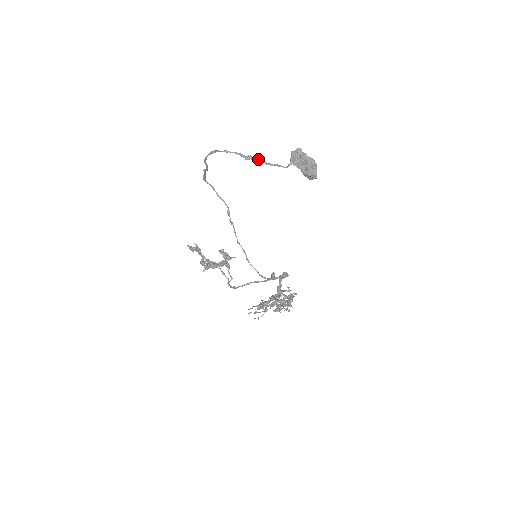
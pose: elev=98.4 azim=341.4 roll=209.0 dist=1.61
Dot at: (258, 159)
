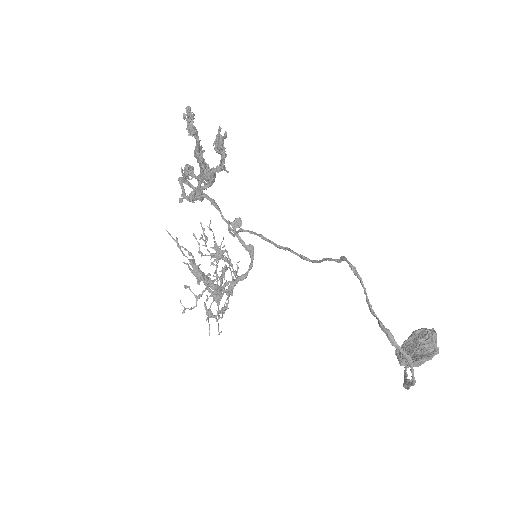
Dot at: occluded
